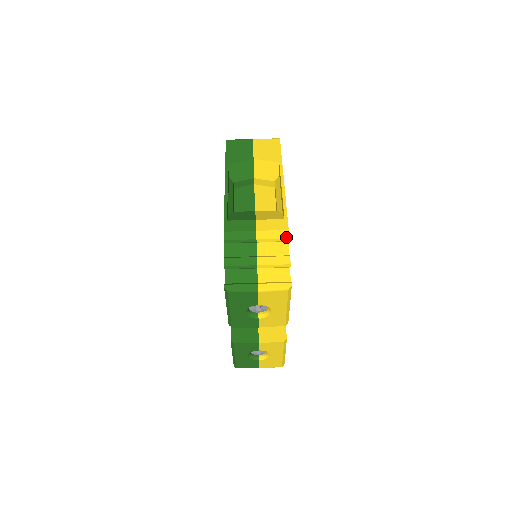
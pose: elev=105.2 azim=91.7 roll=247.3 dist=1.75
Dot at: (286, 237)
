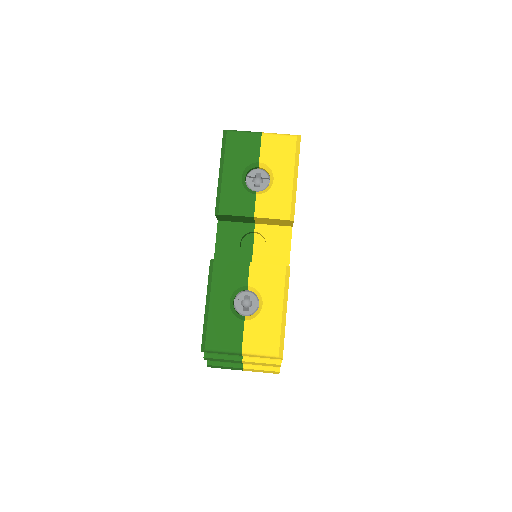
Dot at: occluded
